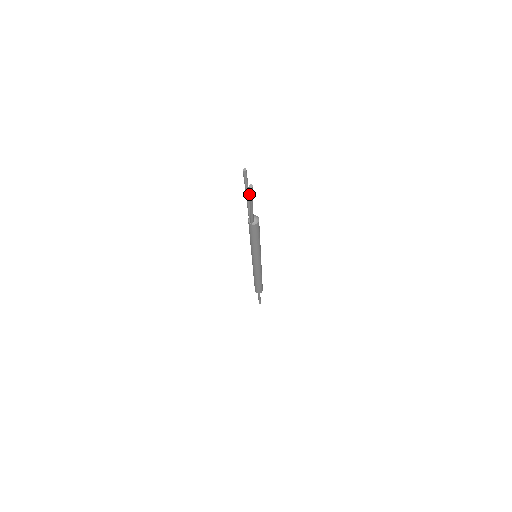
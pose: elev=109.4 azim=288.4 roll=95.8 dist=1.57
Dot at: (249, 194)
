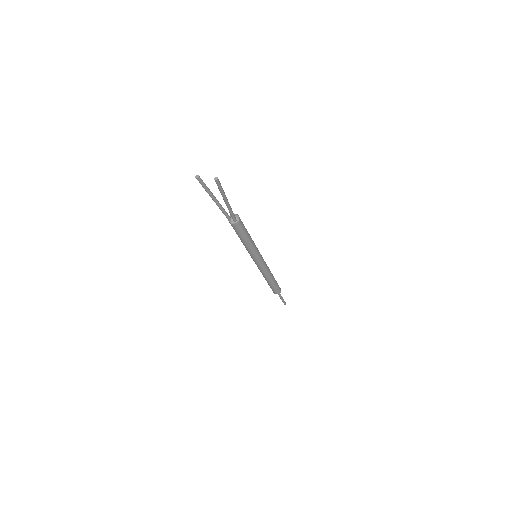
Dot at: (219, 189)
